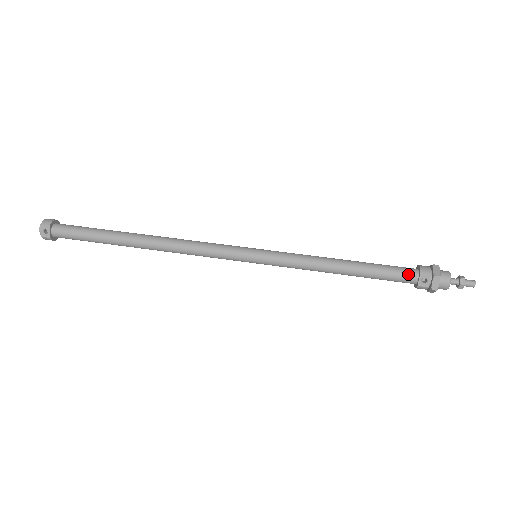
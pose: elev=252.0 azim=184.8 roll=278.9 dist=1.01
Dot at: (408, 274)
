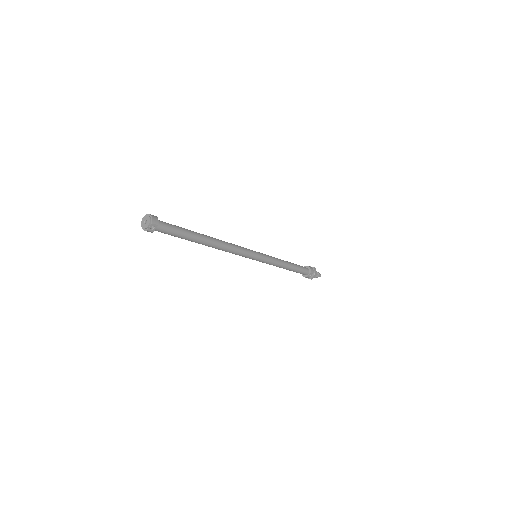
Dot at: (306, 271)
